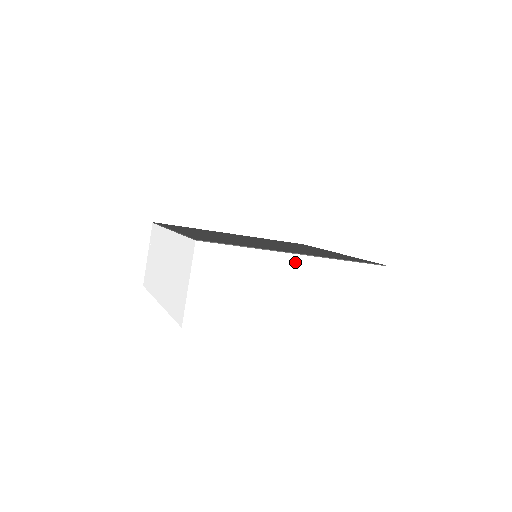
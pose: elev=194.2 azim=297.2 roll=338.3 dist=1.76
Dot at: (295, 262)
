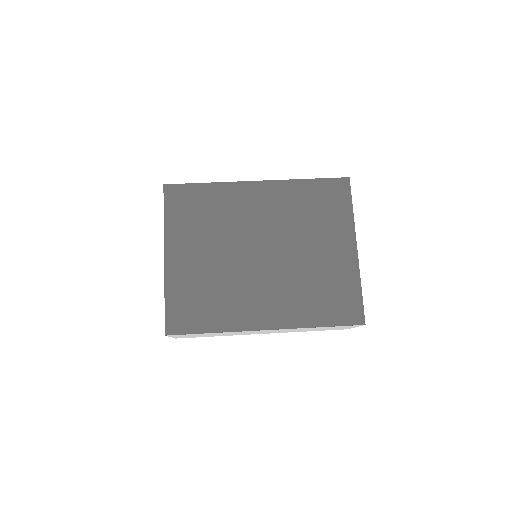
Dot at: occluded
